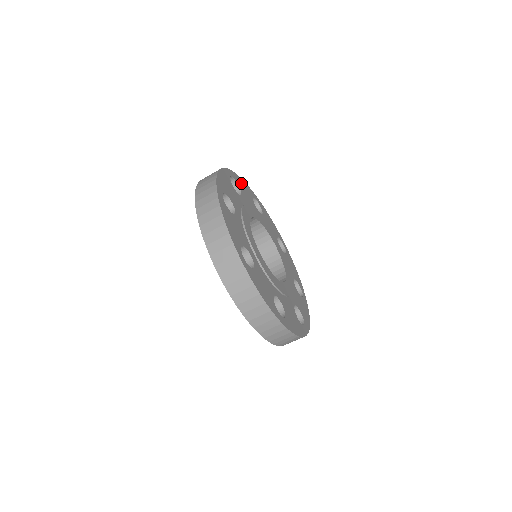
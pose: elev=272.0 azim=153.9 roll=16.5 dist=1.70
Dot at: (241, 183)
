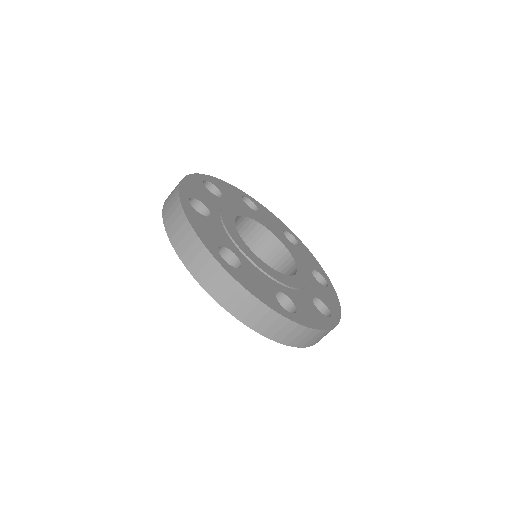
Dot at: (222, 185)
